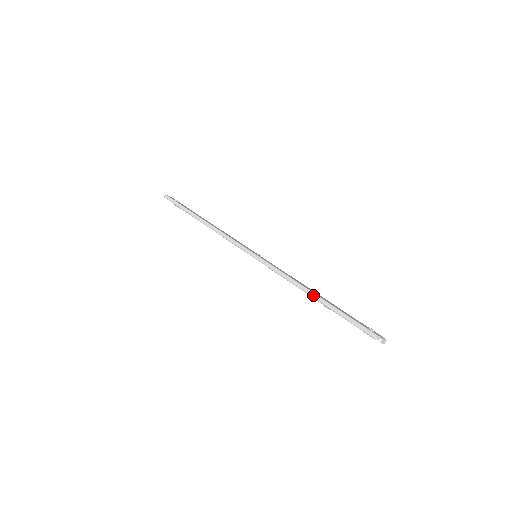
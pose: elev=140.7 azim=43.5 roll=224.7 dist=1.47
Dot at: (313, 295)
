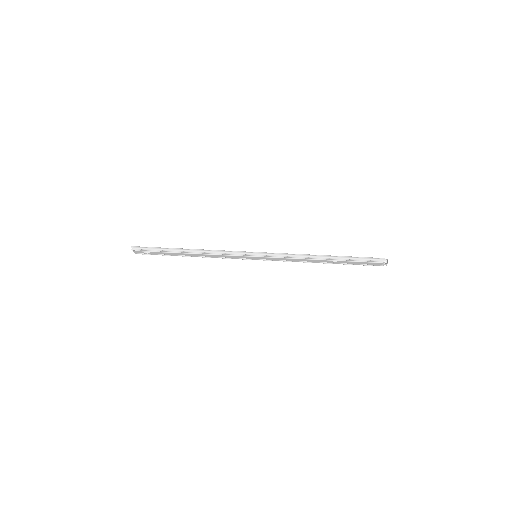
Dot at: (325, 256)
